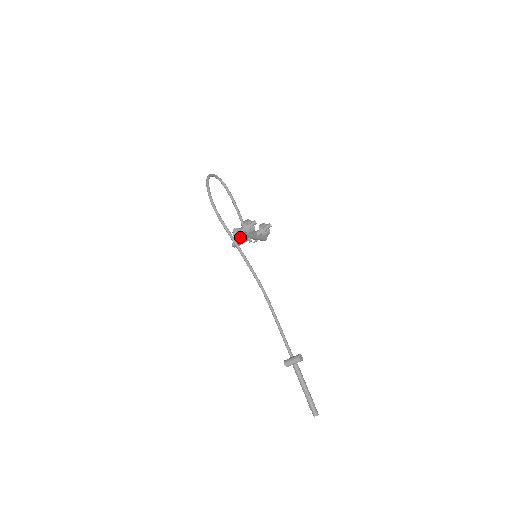
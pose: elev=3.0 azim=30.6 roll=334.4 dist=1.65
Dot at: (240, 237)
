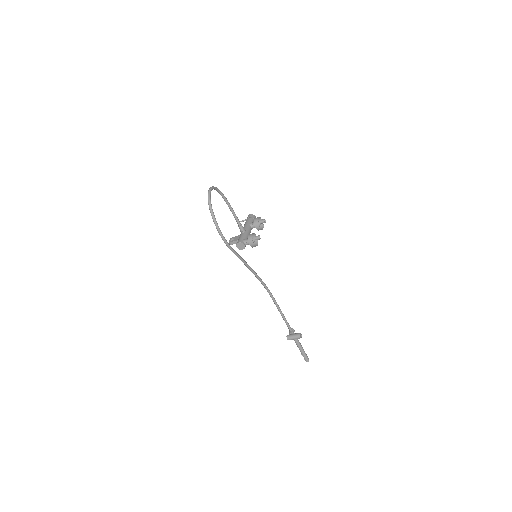
Dot at: occluded
